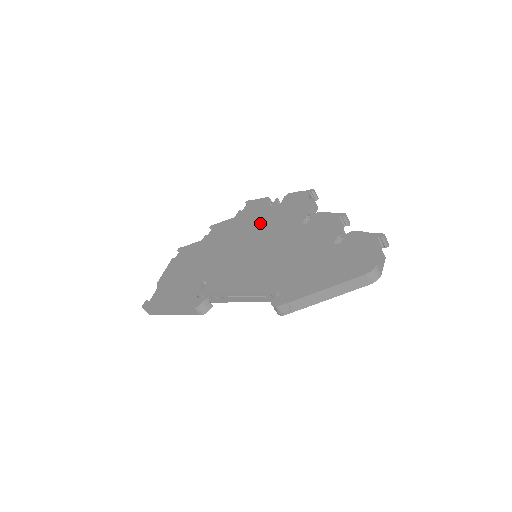
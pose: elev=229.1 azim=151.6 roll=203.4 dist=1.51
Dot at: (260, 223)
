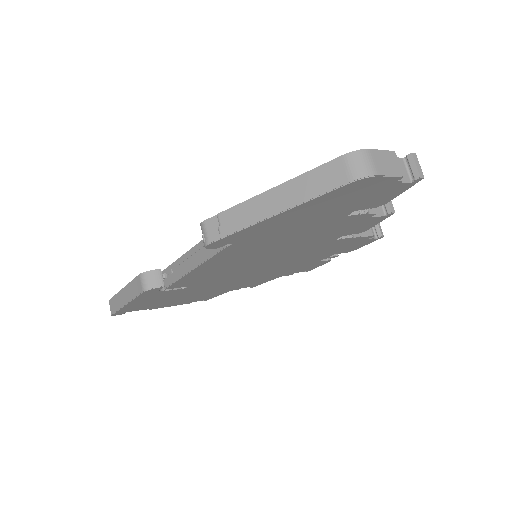
Dot at: occluded
